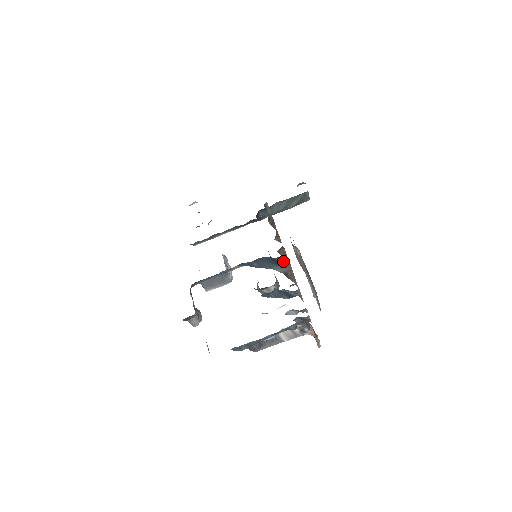
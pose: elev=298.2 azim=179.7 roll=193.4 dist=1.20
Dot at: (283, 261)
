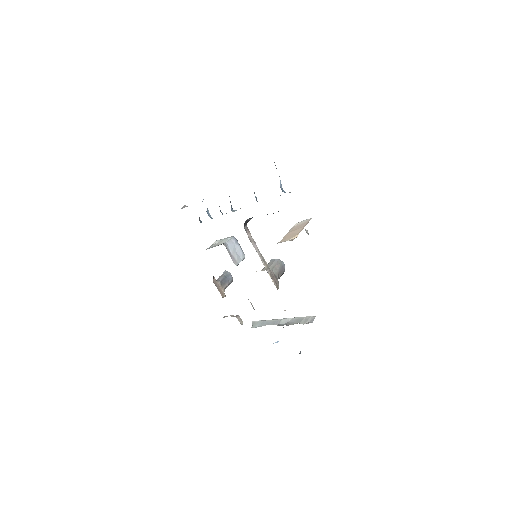
Dot at: occluded
